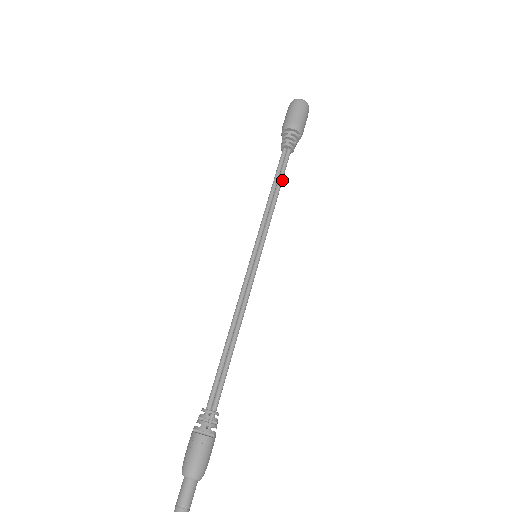
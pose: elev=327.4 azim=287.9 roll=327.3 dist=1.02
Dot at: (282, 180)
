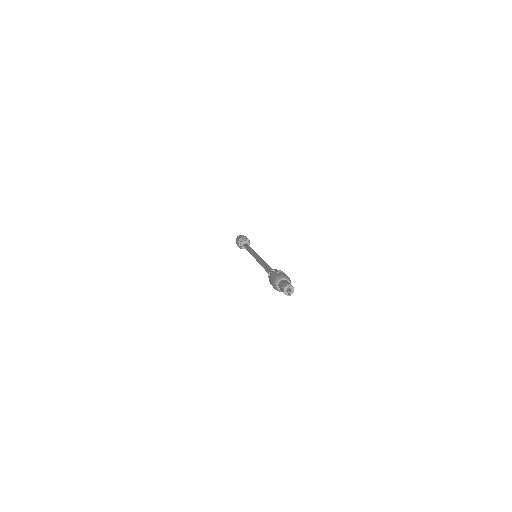
Dot at: occluded
